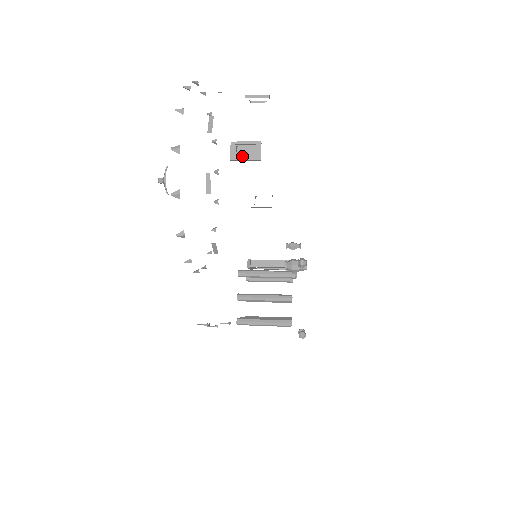
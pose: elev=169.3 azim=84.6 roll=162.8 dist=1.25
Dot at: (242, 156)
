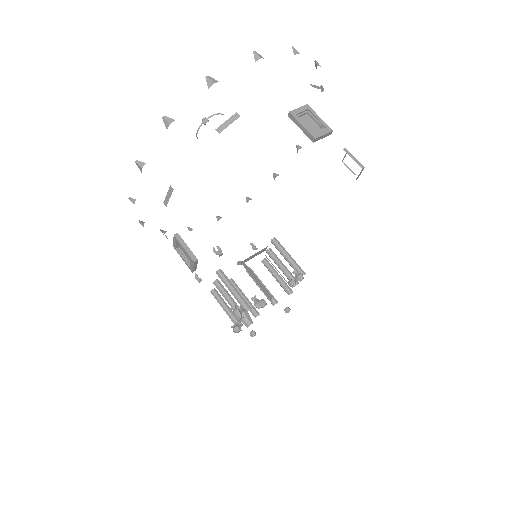
Dot at: (183, 252)
